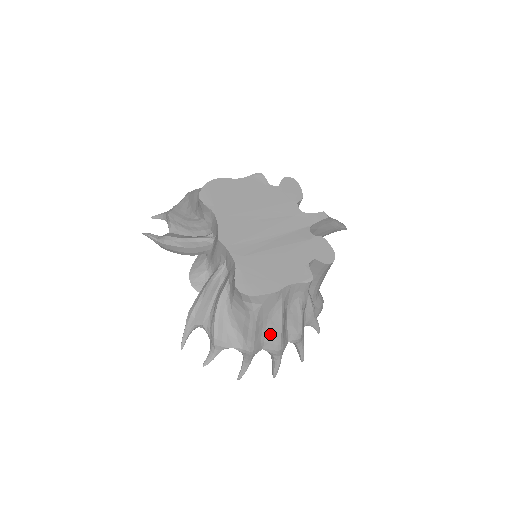
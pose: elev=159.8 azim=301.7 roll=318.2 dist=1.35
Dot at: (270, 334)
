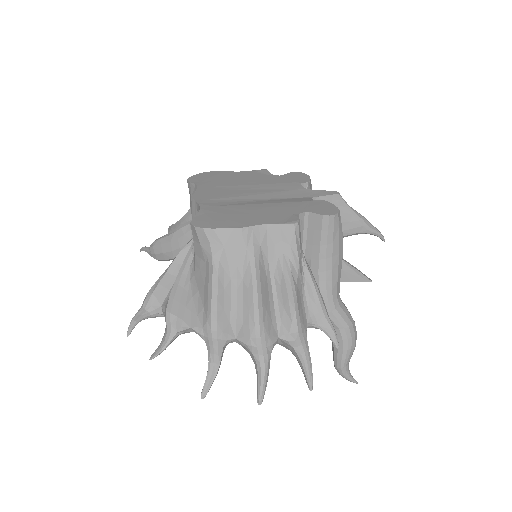
Dot at: (243, 308)
